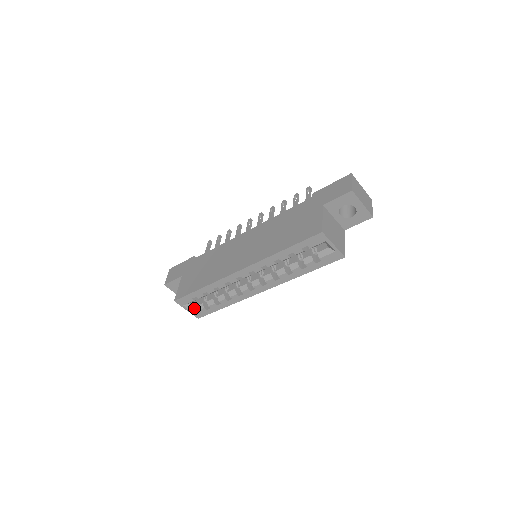
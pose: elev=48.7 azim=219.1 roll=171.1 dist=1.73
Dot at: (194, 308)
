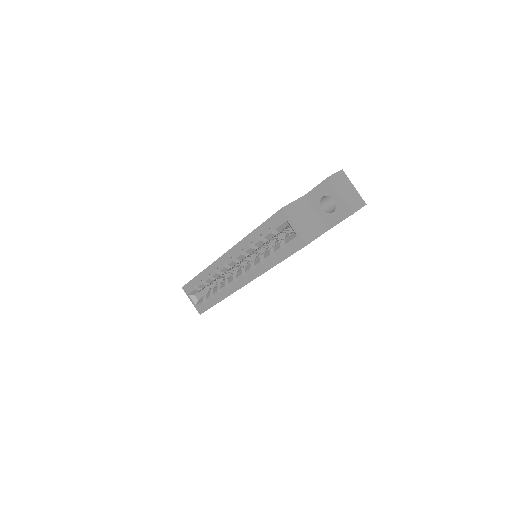
Dot at: (198, 301)
